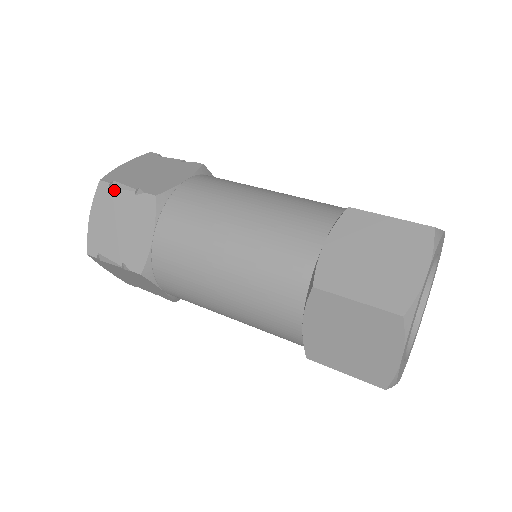
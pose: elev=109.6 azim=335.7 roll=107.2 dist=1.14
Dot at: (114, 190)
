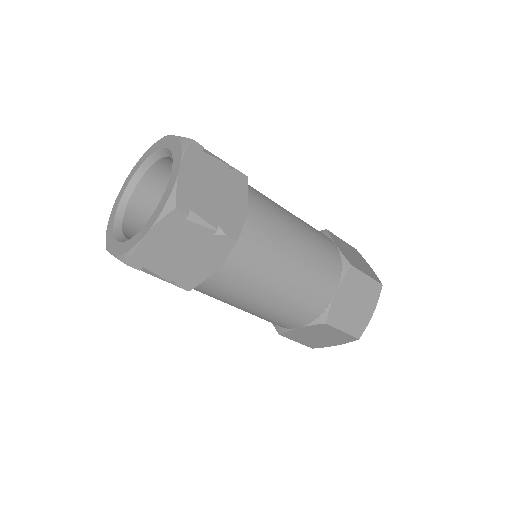
Dot at: (209, 155)
